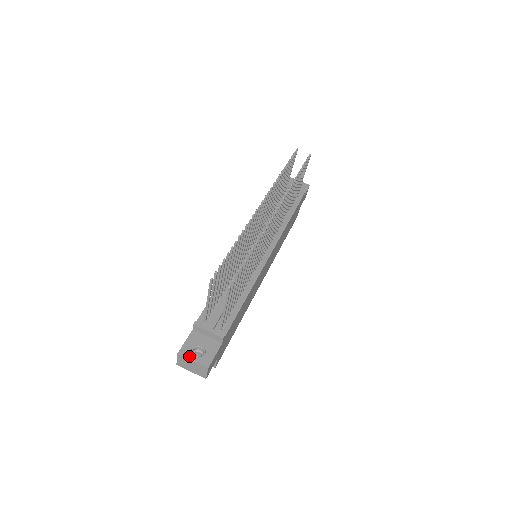
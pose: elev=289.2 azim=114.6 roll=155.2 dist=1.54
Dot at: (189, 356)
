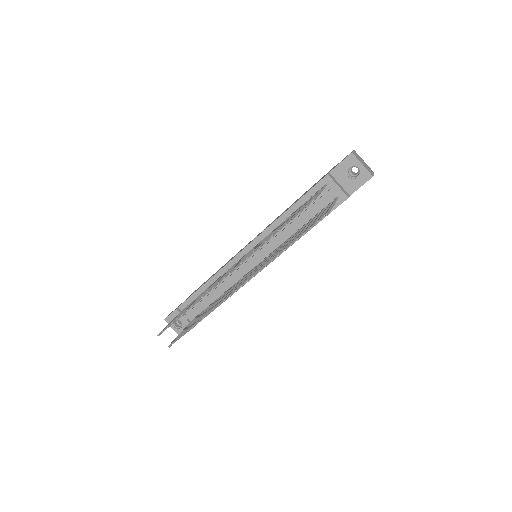
Dot at: (171, 325)
